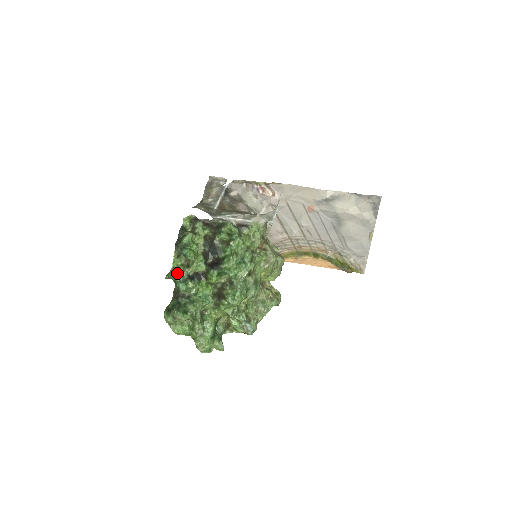
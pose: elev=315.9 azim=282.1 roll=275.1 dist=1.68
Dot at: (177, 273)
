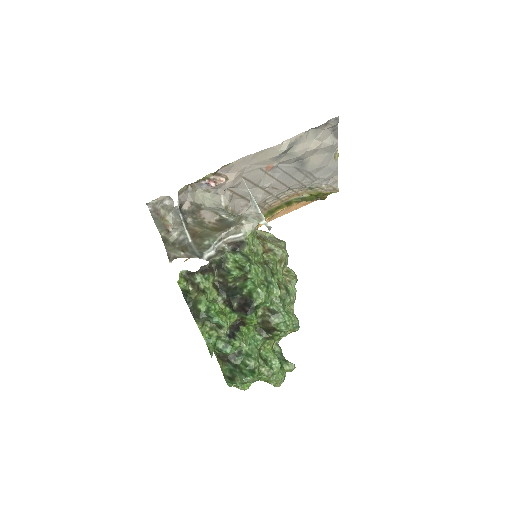
Dot at: (214, 341)
